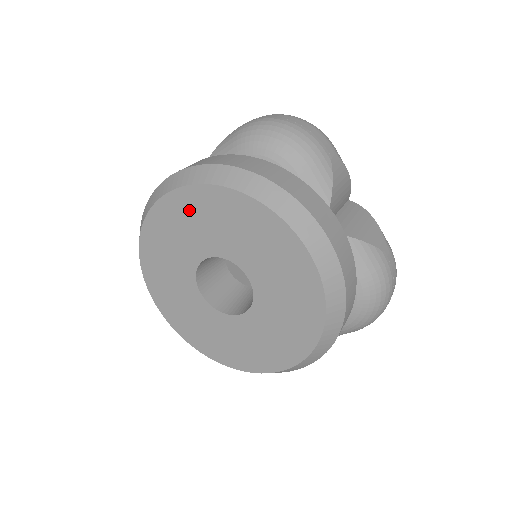
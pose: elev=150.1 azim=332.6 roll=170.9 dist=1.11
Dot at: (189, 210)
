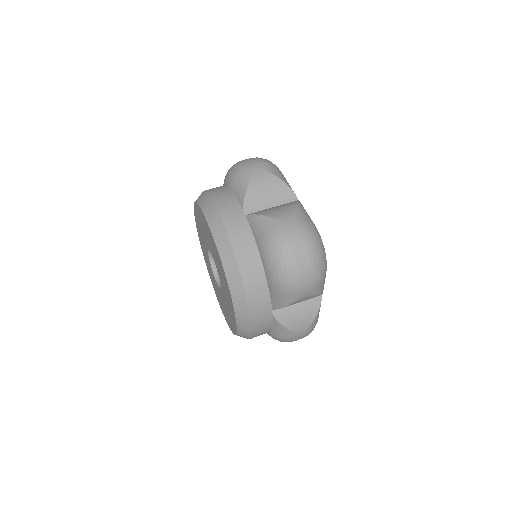
Dot at: (212, 242)
